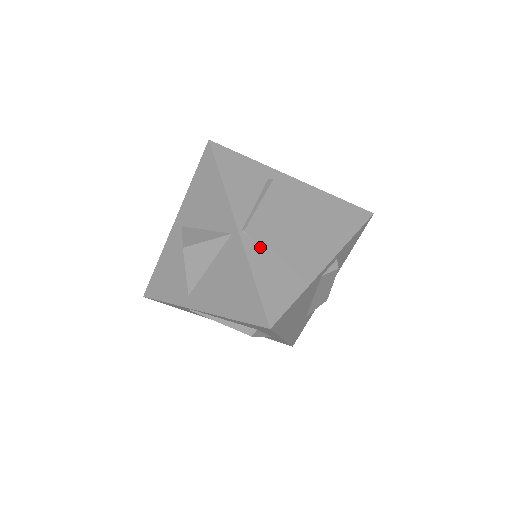
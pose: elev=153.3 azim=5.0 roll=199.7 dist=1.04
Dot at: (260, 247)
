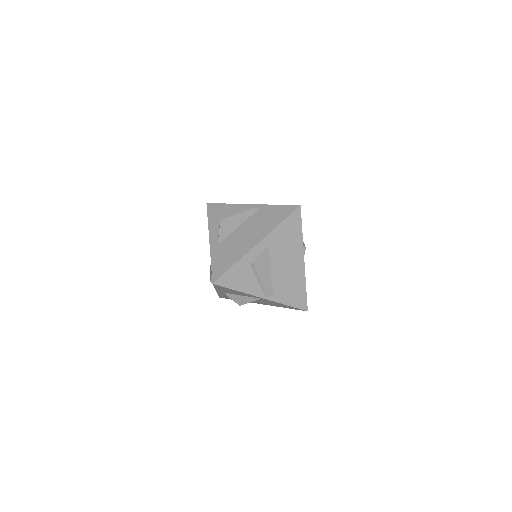
Dot at: (277, 293)
